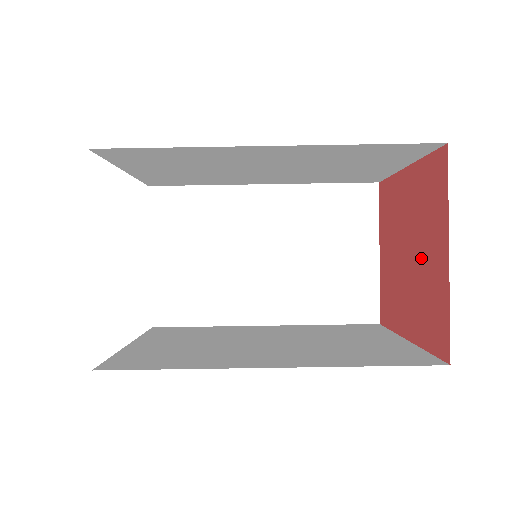
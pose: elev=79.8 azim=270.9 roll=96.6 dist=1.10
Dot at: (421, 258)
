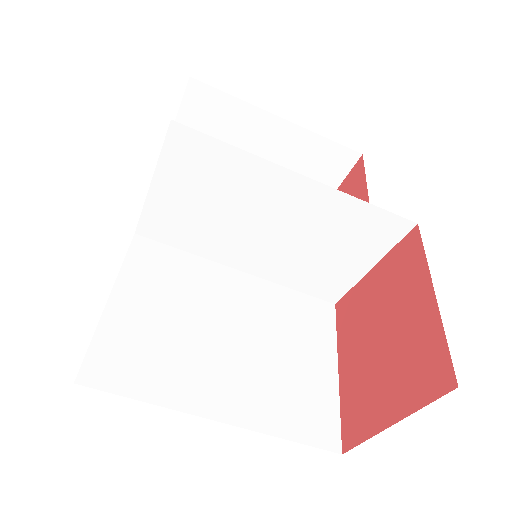
Dot at: (382, 371)
